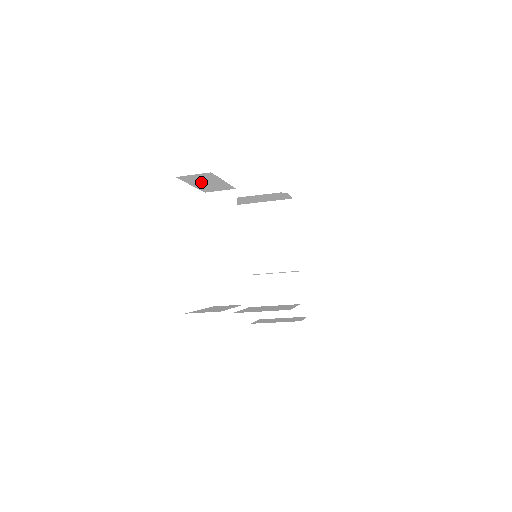
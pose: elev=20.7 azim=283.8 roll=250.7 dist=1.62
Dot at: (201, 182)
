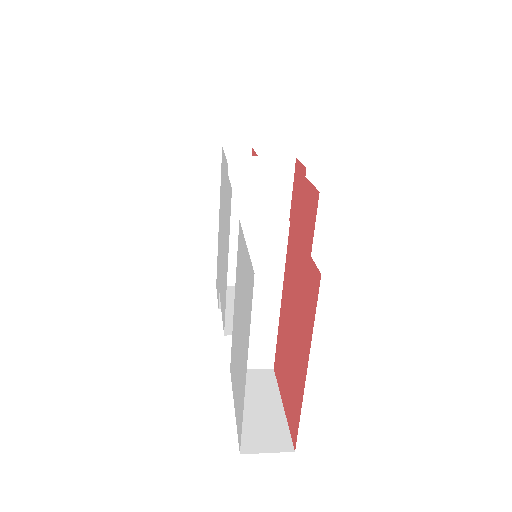
Dot at: occluded
